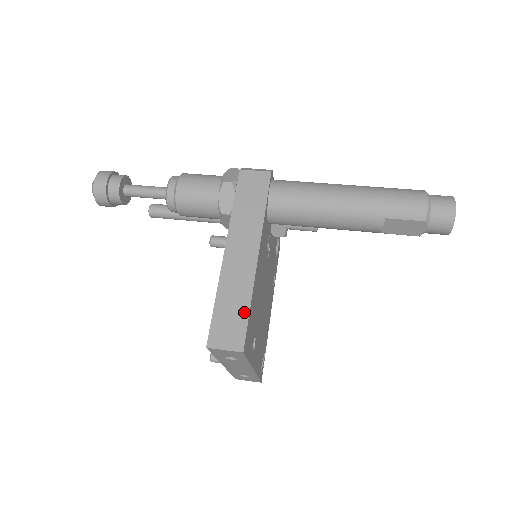
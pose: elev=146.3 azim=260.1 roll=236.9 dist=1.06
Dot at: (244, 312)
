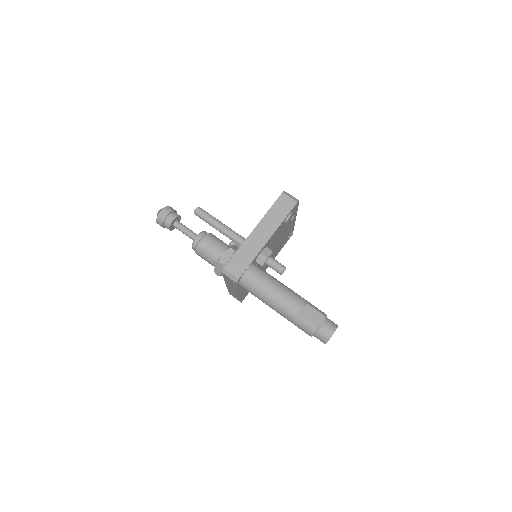
Dot at: (239, 298)
